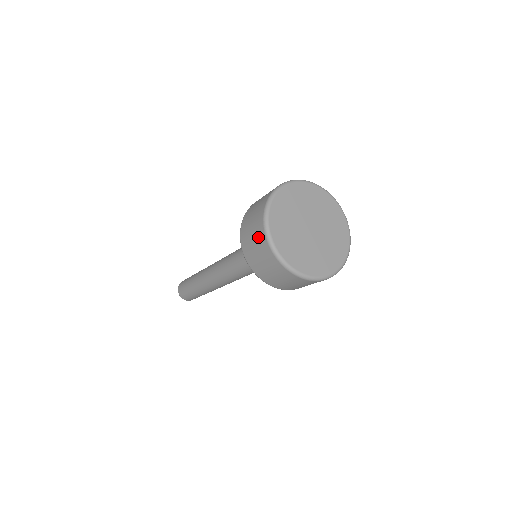
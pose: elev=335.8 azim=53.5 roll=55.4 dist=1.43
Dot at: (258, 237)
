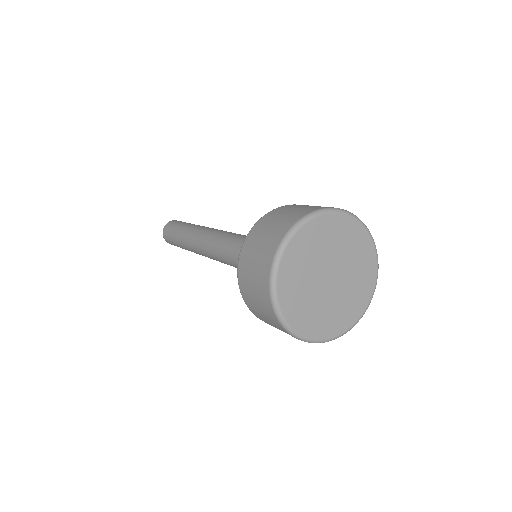
Dot at: (270, 319)
